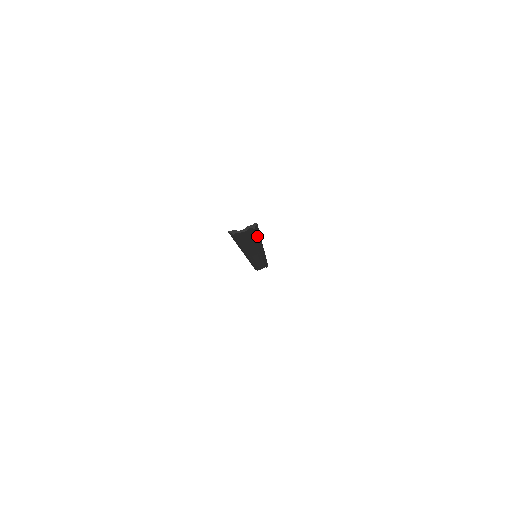
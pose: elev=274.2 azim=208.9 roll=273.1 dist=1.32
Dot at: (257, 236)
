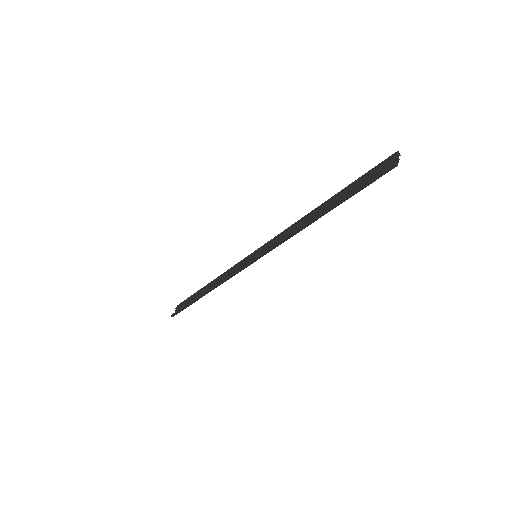
Dot at: (360, 182)
